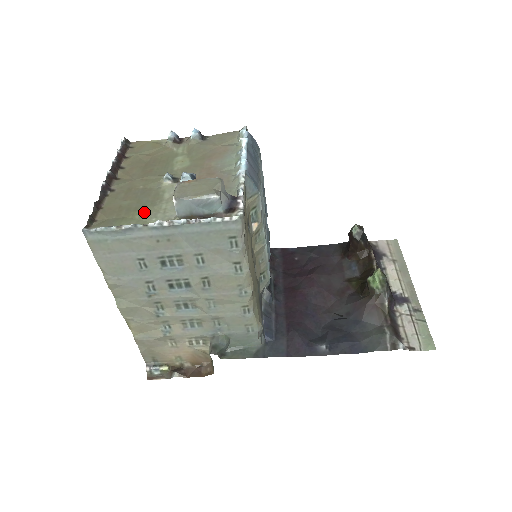
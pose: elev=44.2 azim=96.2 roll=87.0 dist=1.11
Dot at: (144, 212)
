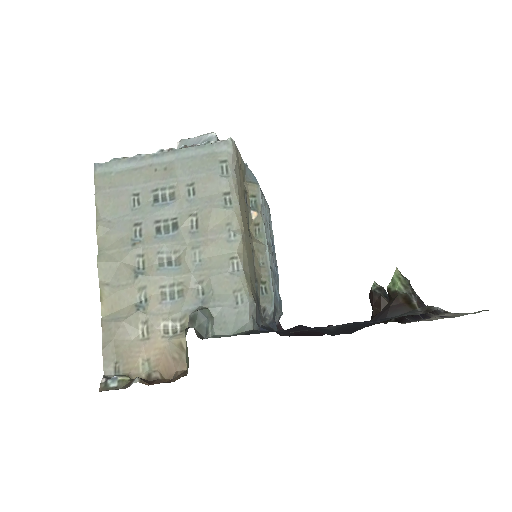
Dot at: occluded
